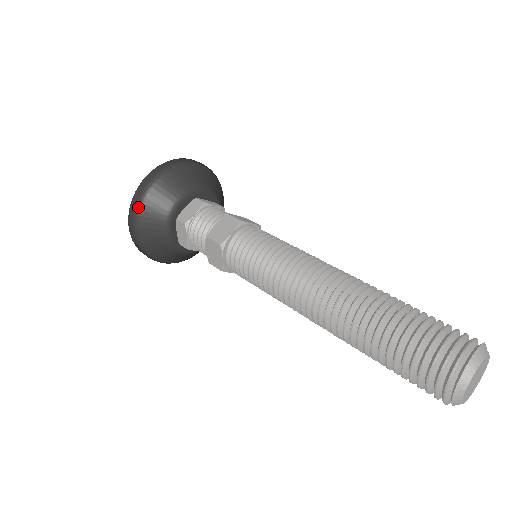
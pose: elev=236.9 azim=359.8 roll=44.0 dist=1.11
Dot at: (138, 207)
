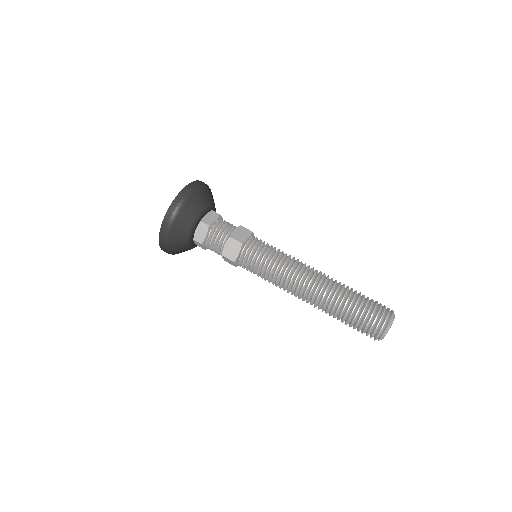
Dot at: (180, 206)
